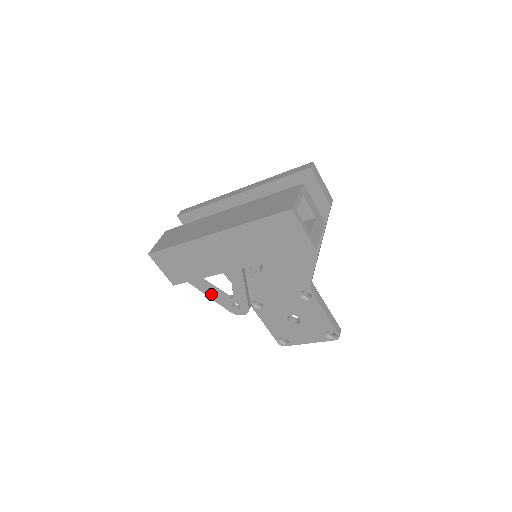
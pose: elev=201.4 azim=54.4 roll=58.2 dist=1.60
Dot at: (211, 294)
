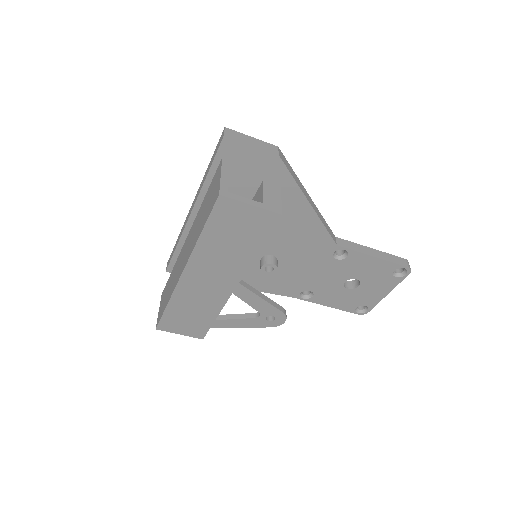
Dot at: (239, 324)
